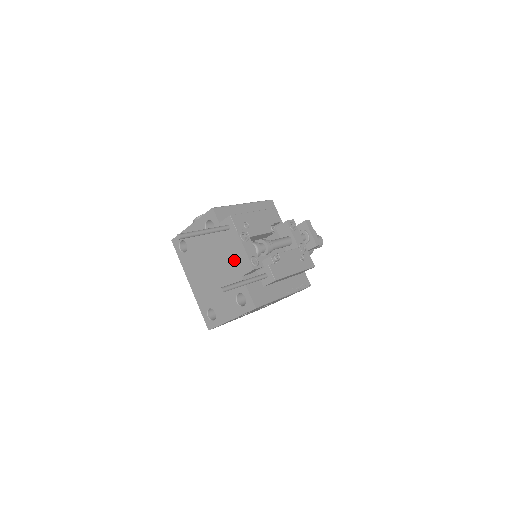
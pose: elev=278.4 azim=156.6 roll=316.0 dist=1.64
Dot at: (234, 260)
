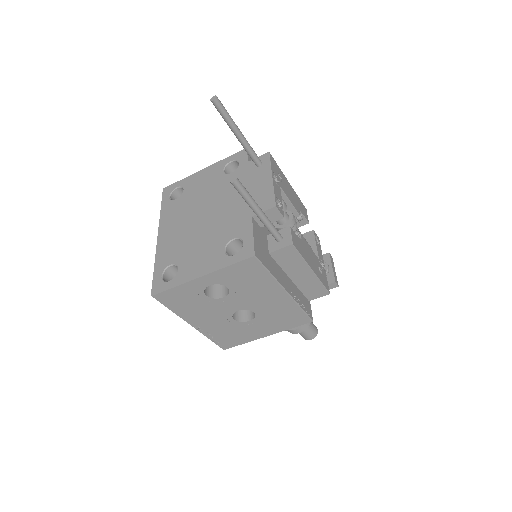
Dot at: occluded
